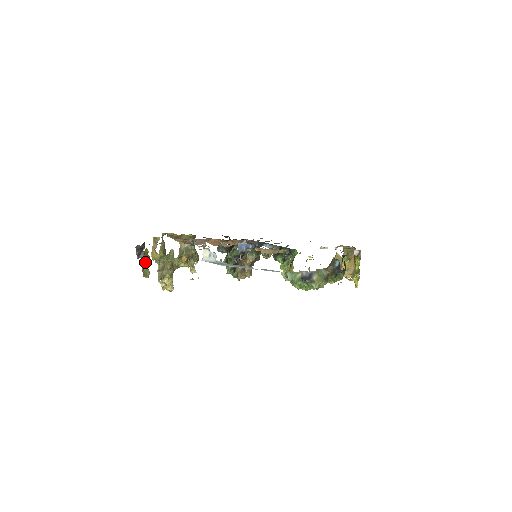
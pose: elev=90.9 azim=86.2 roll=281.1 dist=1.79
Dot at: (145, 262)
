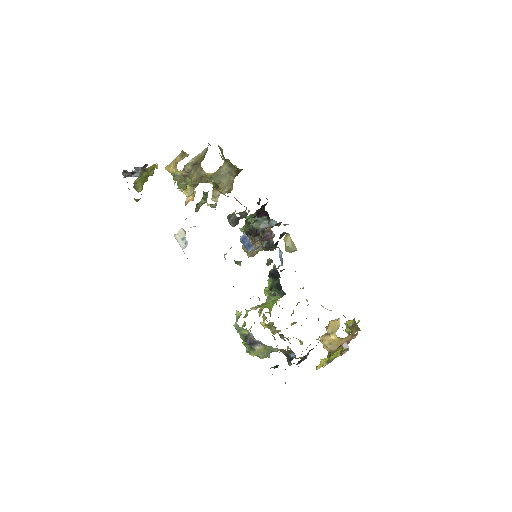
Dot at: (142, 178)
